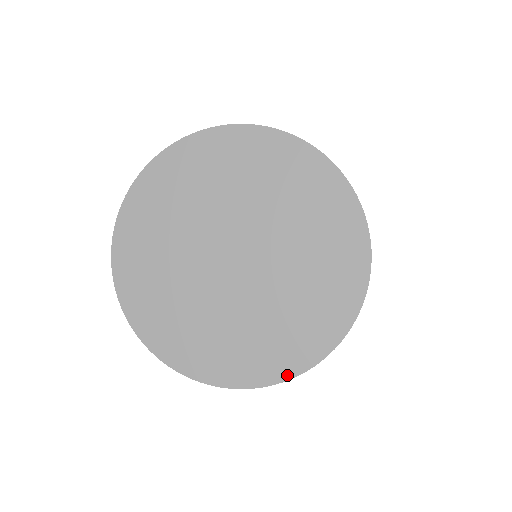
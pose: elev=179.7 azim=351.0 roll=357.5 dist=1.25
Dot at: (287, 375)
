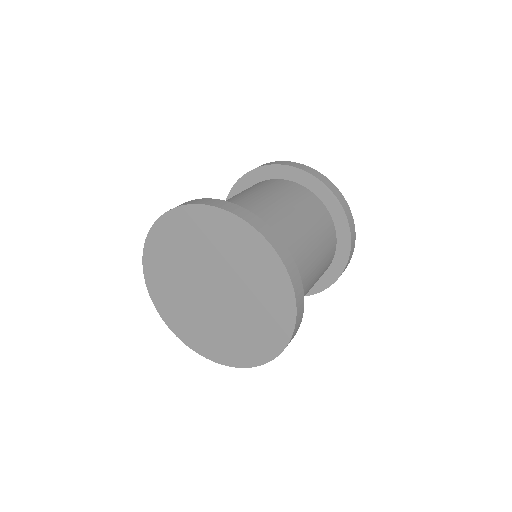
Dot at: (290, 331)
